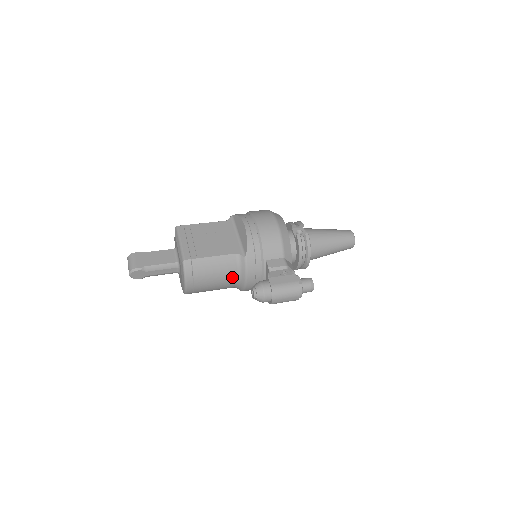
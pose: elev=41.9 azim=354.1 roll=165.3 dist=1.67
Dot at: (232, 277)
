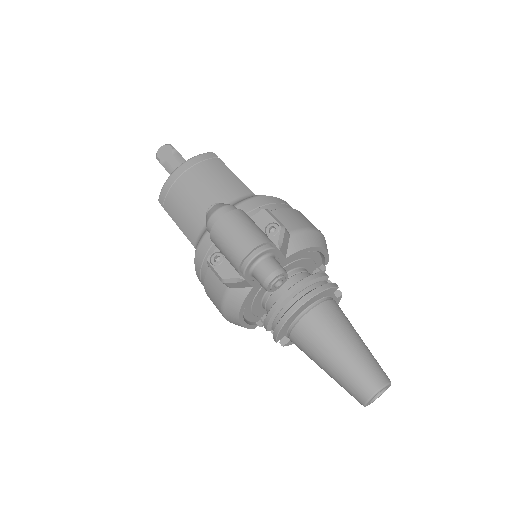
Dot at: occluded
